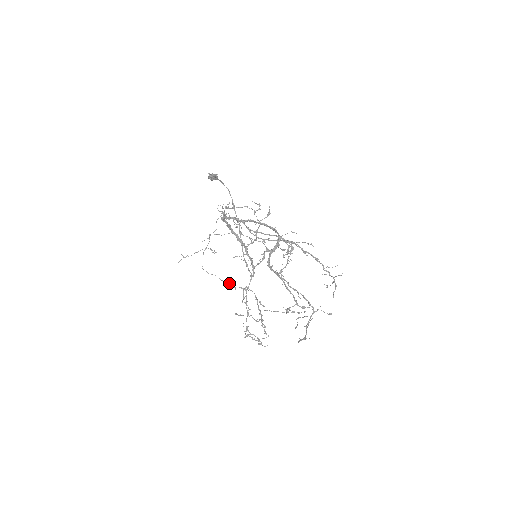
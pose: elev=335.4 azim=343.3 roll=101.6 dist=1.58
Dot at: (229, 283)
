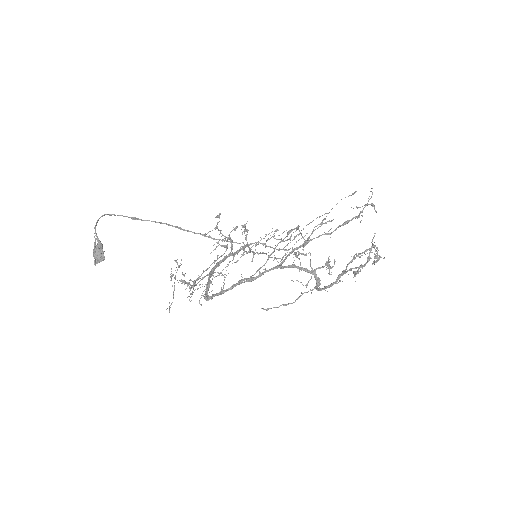
Dot at: occluded
